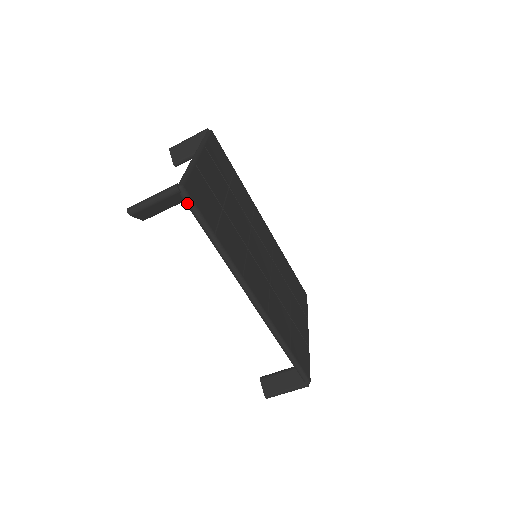
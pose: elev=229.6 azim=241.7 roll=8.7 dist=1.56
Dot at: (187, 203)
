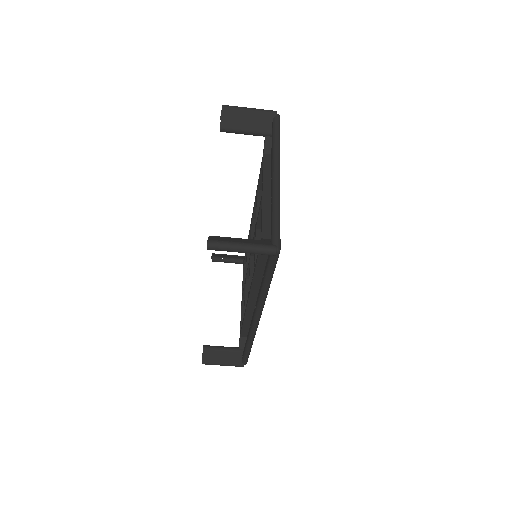
Dot at: (272, 262)
